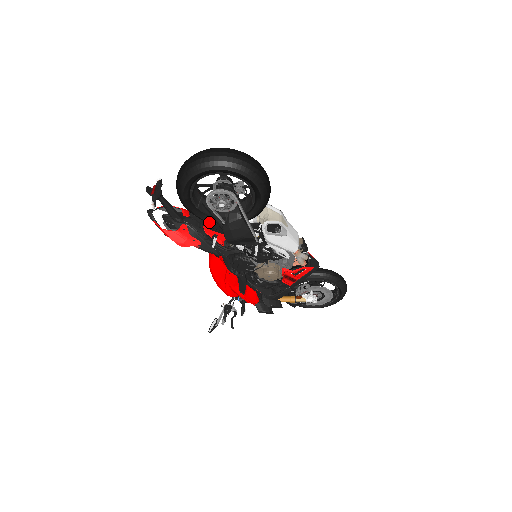
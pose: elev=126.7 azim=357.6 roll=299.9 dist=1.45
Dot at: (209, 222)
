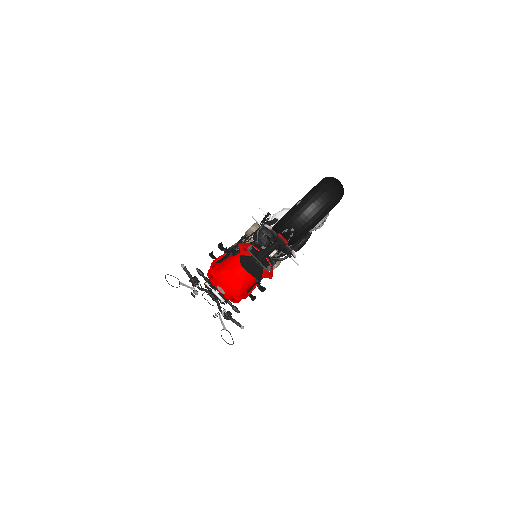
Dot at: occluded
